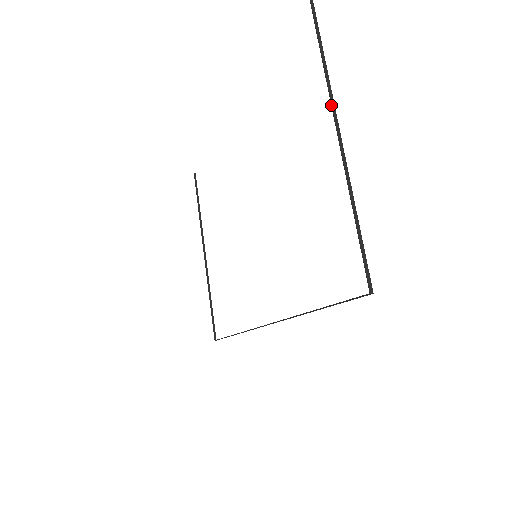
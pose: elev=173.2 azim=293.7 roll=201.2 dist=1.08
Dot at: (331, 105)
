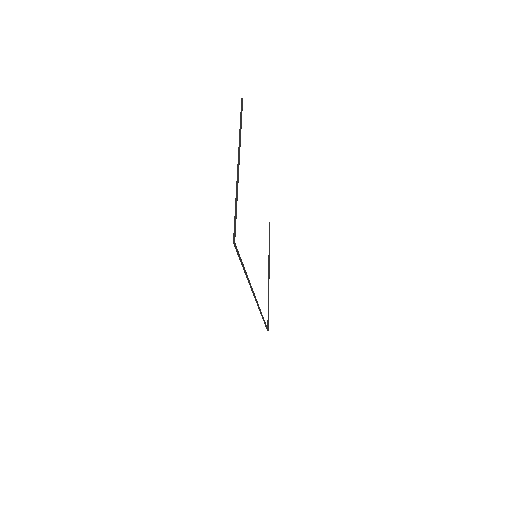
Dot at: (238, 155)
